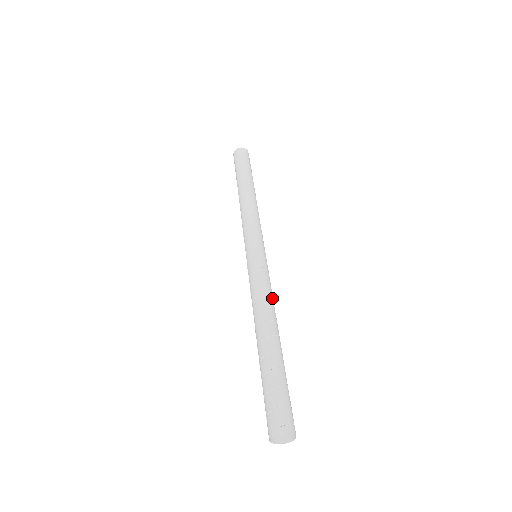
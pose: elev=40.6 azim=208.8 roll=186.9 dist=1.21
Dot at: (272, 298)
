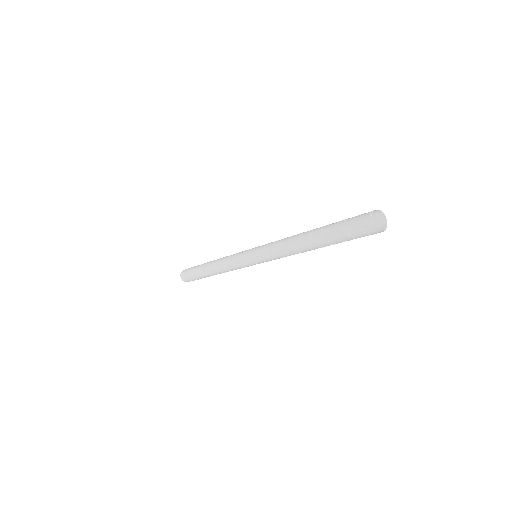
Dot at: occluded
